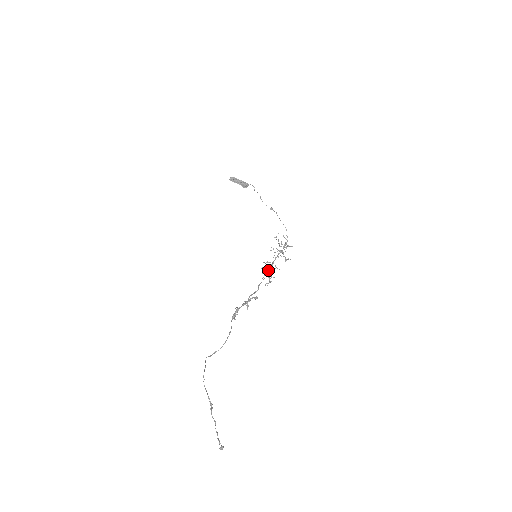
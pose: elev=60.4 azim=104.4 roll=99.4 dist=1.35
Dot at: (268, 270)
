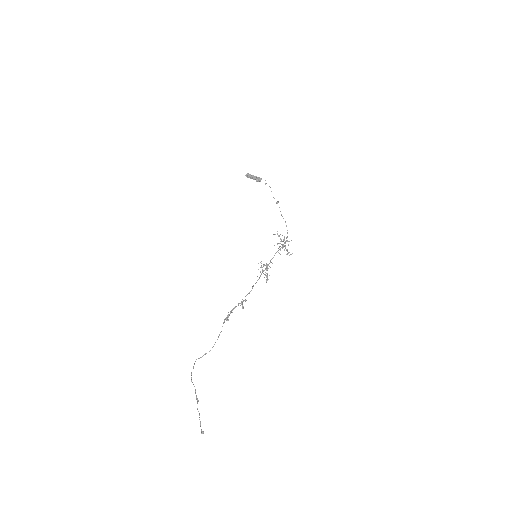
Dot at: (263, 270)
